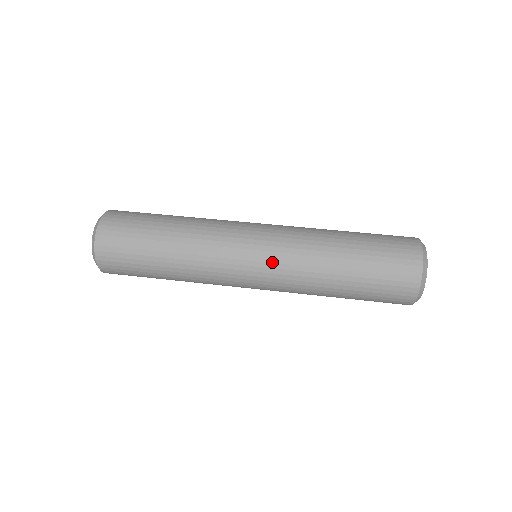
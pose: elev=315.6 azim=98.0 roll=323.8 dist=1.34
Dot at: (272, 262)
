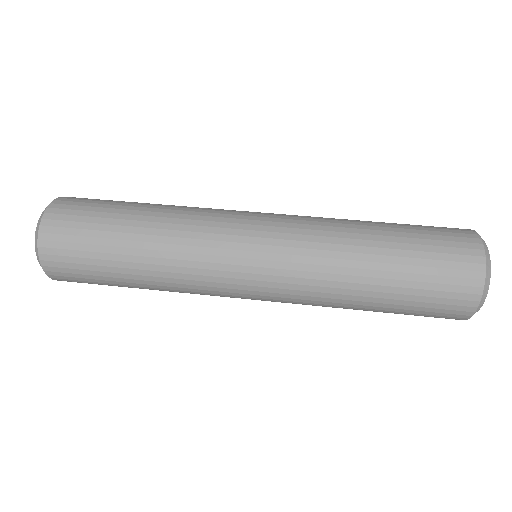
Dot at: (277, 287)
